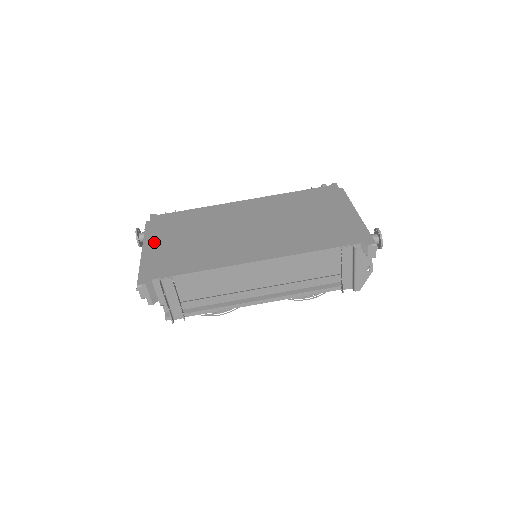
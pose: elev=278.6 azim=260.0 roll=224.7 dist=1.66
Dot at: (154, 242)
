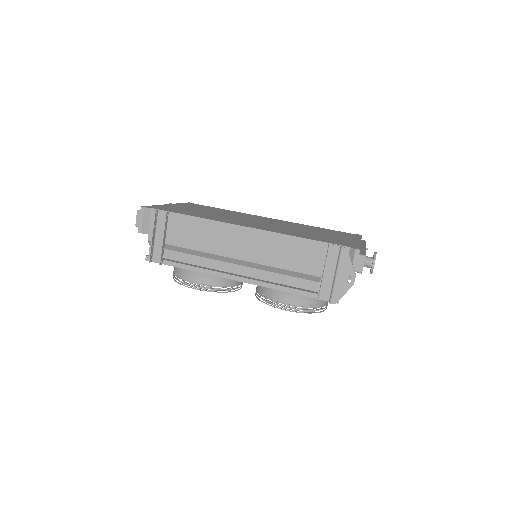
Dot at: (176, 205)
